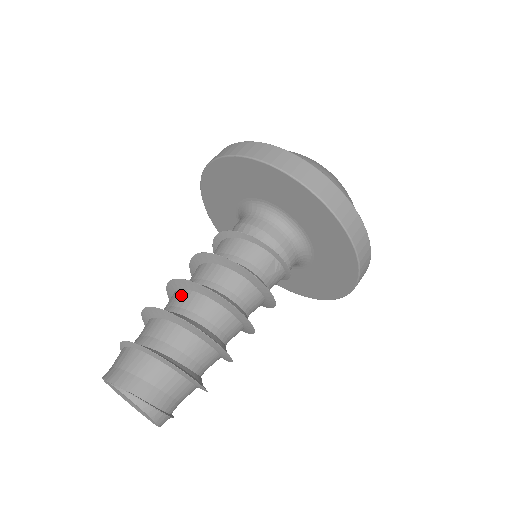
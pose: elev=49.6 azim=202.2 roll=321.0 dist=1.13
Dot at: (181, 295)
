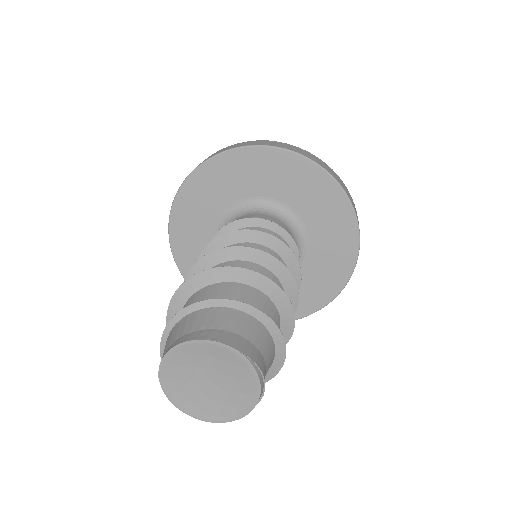
Dot at: (257, 269)
